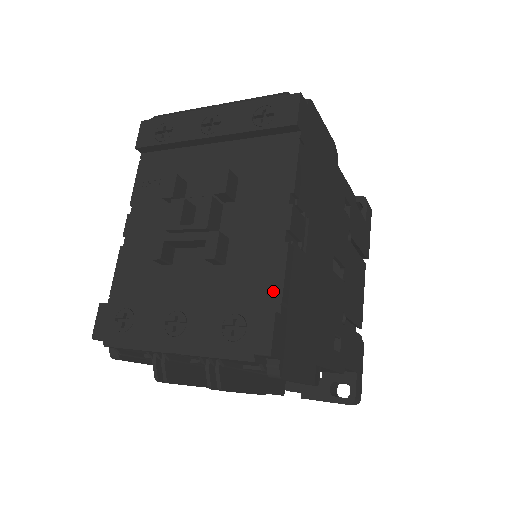
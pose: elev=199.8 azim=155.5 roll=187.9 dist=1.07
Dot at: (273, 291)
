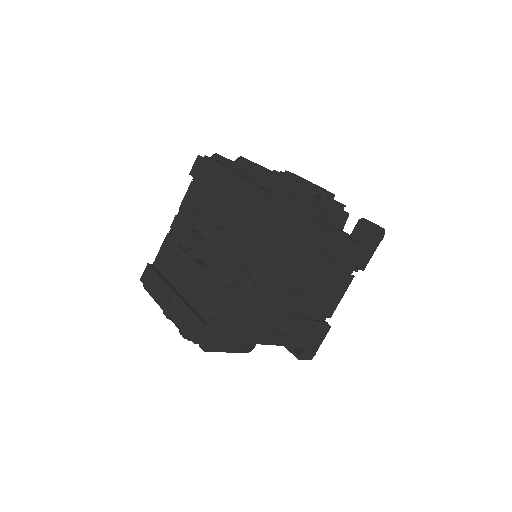
Dot at: (211, 310)
